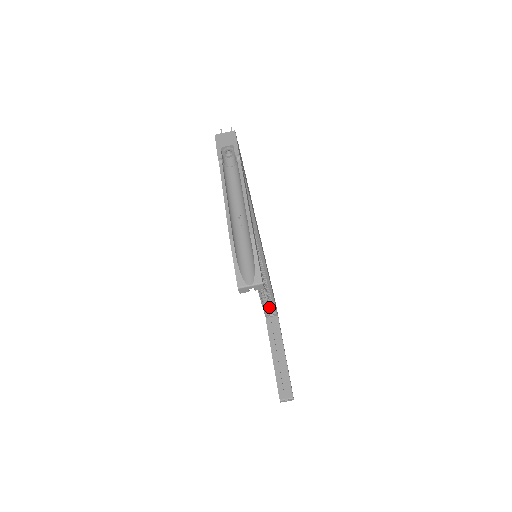
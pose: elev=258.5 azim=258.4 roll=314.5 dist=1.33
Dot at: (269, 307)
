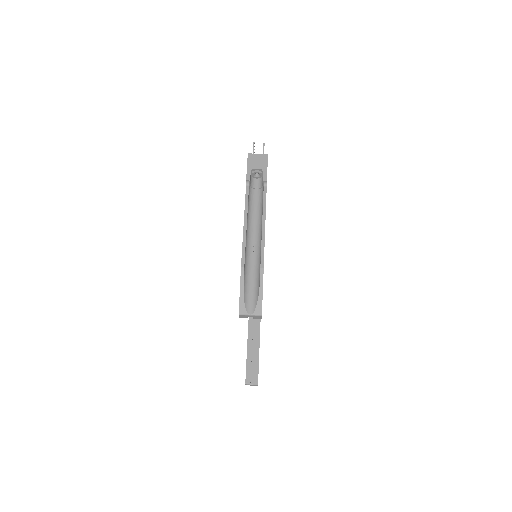
Dot at: occluded
